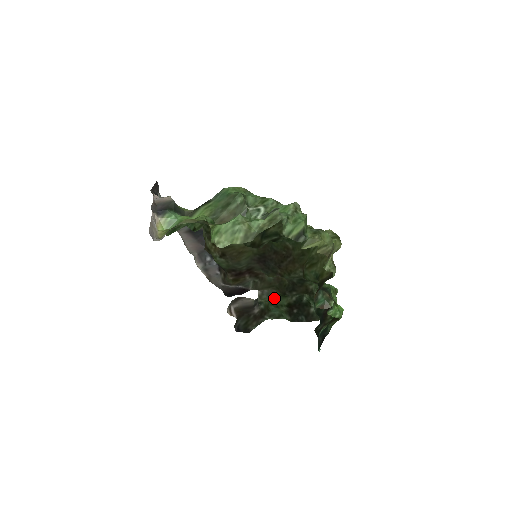
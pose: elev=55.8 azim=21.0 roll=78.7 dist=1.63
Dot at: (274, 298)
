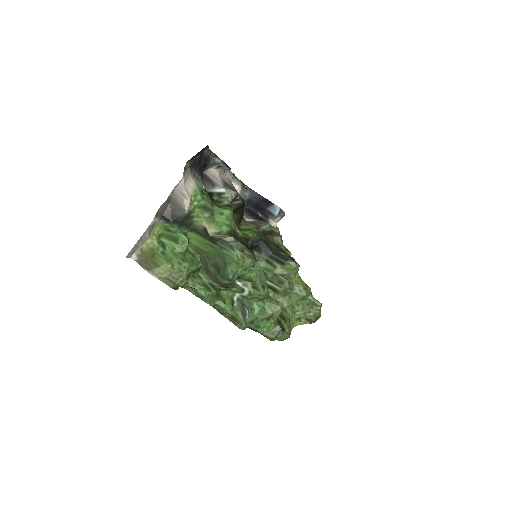
Dot at: occluded
